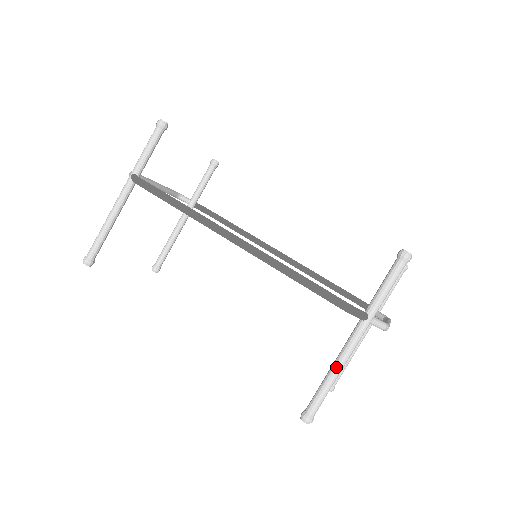
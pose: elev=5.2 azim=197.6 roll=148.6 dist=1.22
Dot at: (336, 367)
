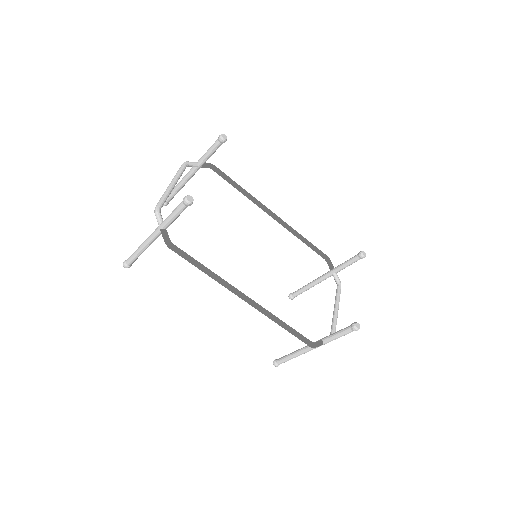
Dot at: (298, 355)
